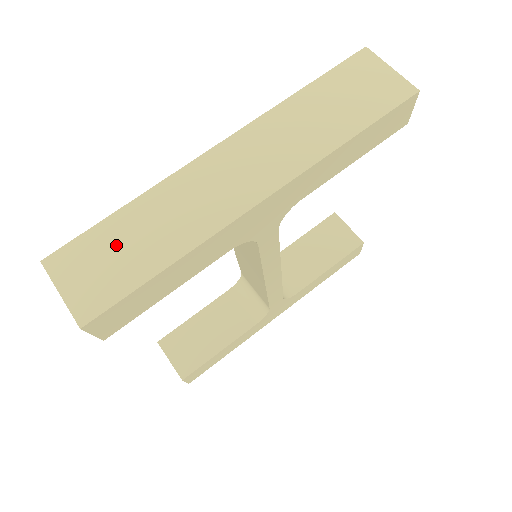
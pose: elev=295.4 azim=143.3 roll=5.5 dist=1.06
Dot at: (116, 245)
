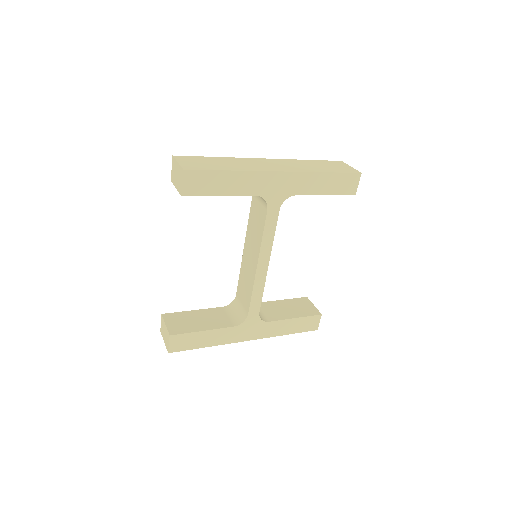
Dot at: (209, 161)
